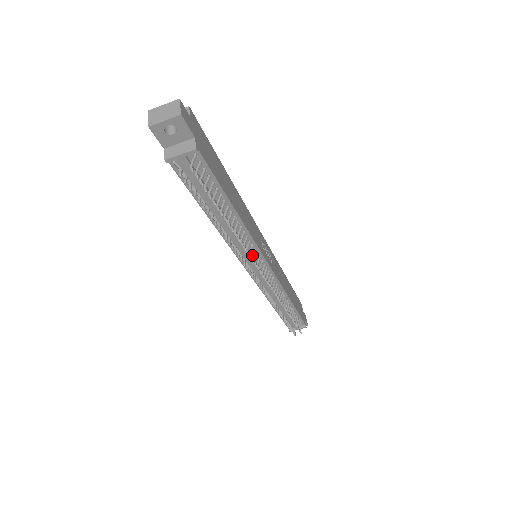
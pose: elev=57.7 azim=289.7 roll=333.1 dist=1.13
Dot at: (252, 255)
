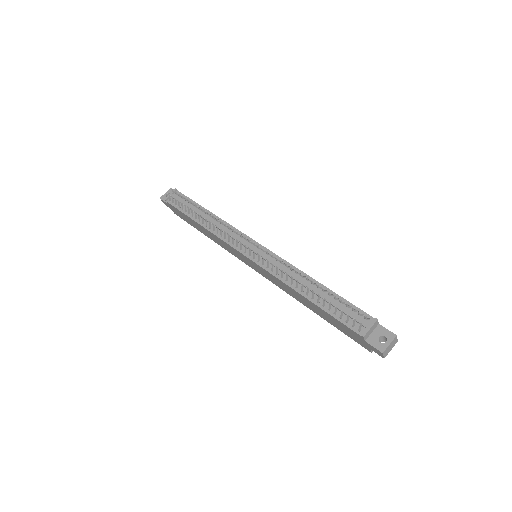
Dot at: (234, 232)
